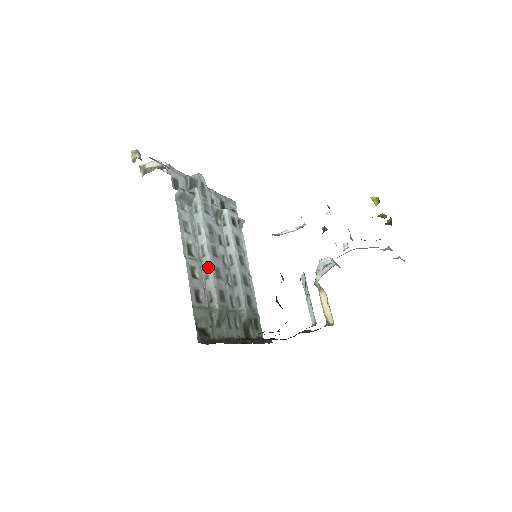
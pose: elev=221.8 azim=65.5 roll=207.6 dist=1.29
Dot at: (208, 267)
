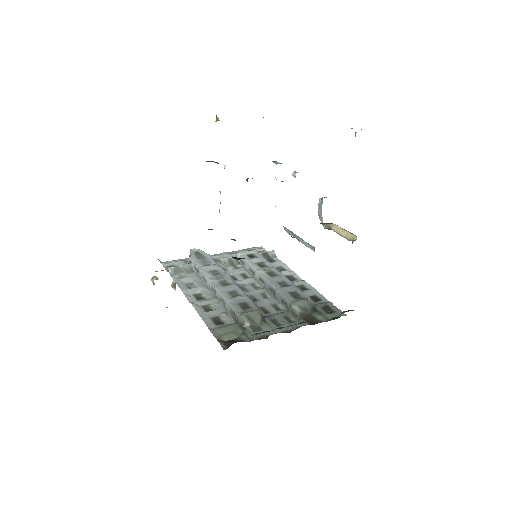
Dot at: (220, 296)
